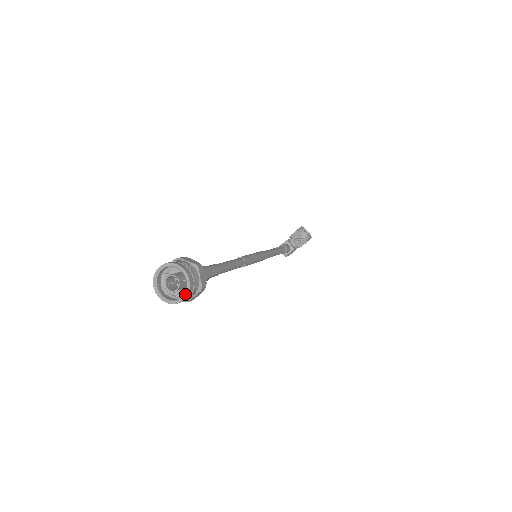
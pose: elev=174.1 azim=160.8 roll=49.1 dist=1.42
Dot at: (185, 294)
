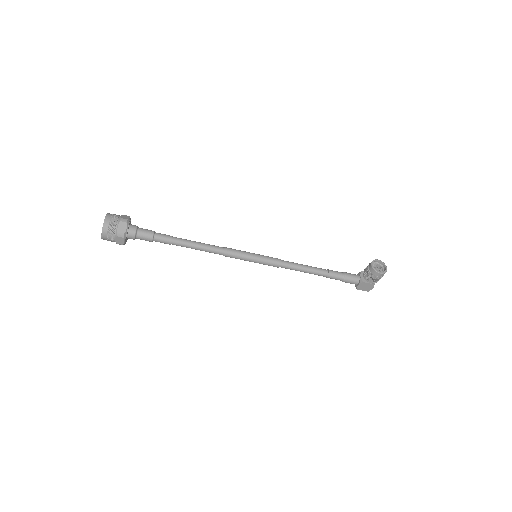
Dot at: (102, 232)
